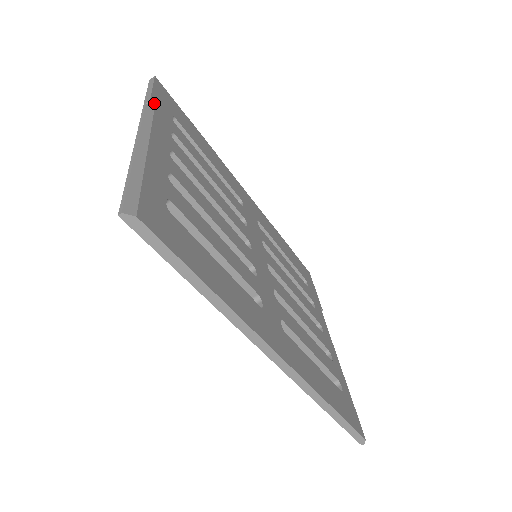
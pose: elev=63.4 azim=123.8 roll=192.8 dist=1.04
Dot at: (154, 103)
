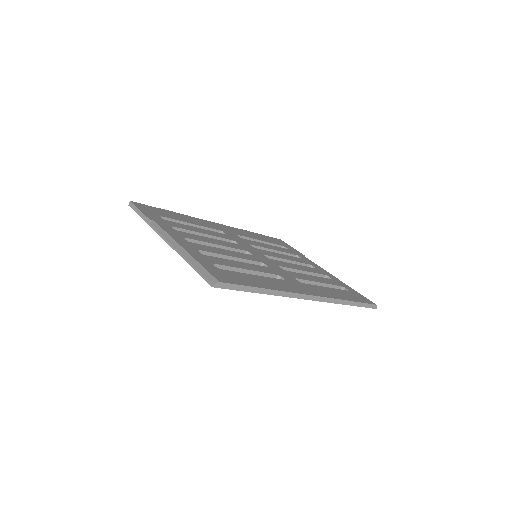
Dot at: (151, 219)
